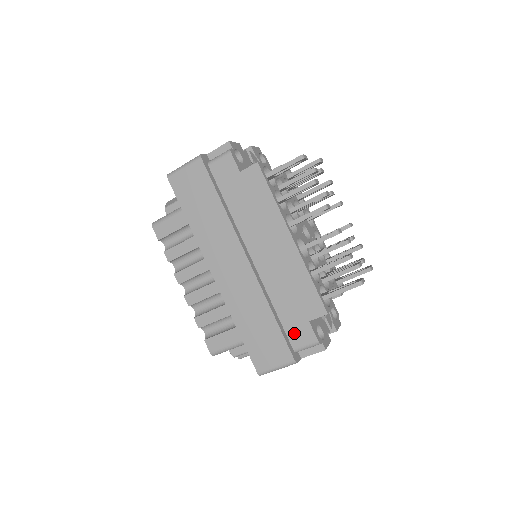
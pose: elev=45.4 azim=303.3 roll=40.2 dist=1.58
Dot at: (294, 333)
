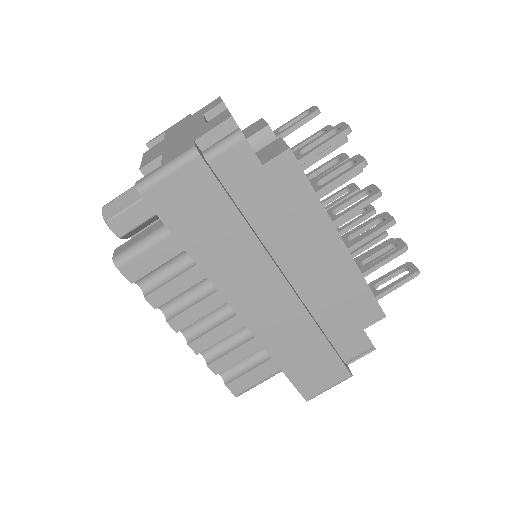
Dot at: (345, 346)
